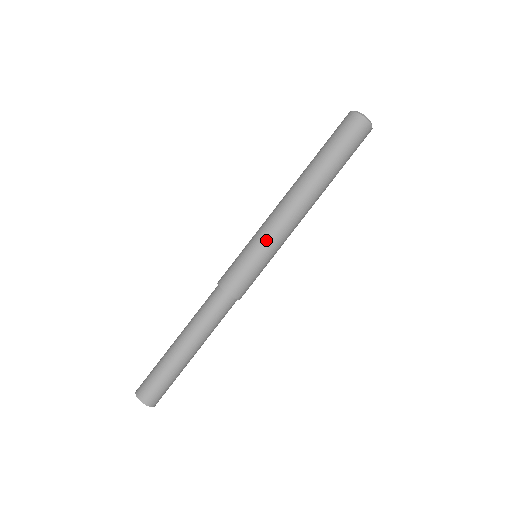
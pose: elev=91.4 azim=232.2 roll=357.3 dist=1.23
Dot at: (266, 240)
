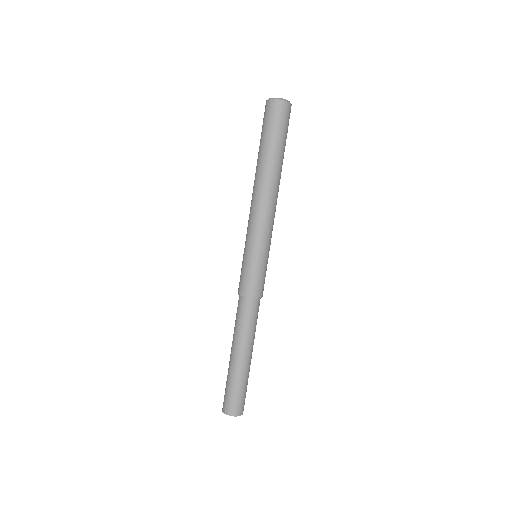
Dot at: (259, 240)
